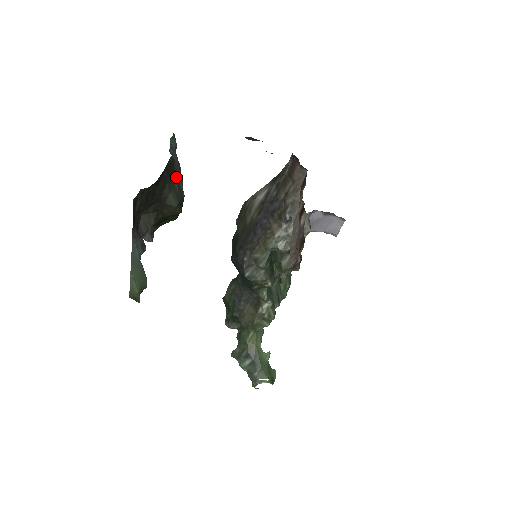
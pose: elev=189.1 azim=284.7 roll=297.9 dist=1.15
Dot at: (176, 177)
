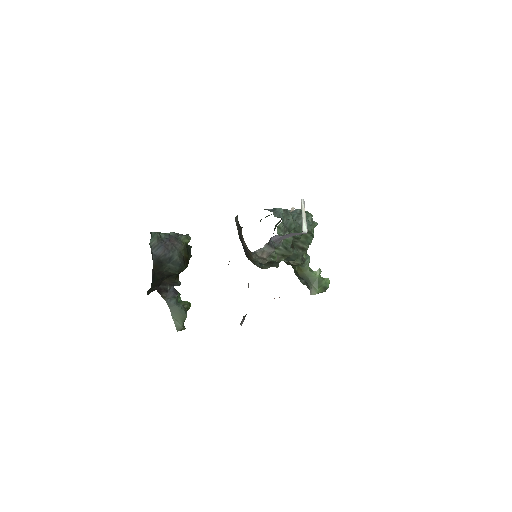
Dot at: (167, 261)
